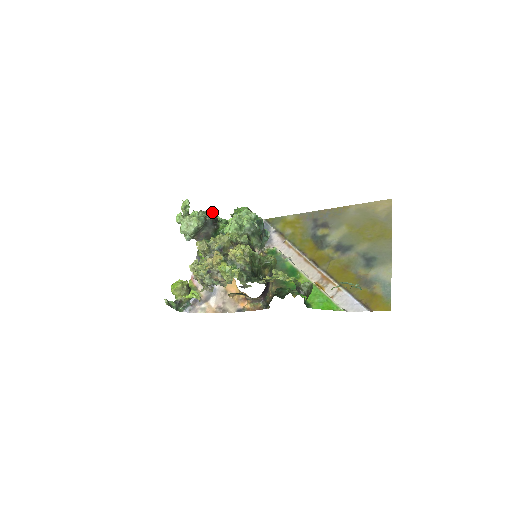
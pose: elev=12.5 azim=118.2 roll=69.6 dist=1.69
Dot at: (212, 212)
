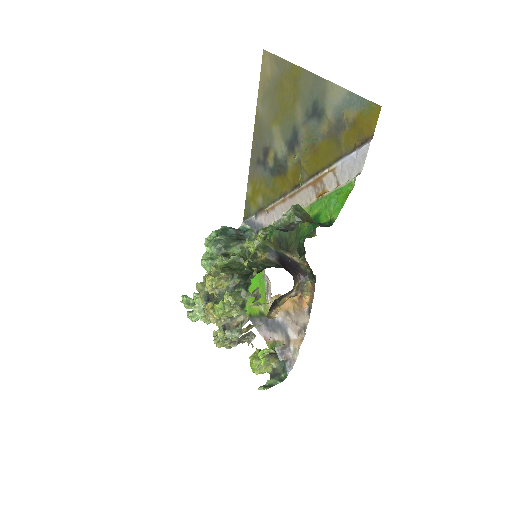
Dot at: occluded
